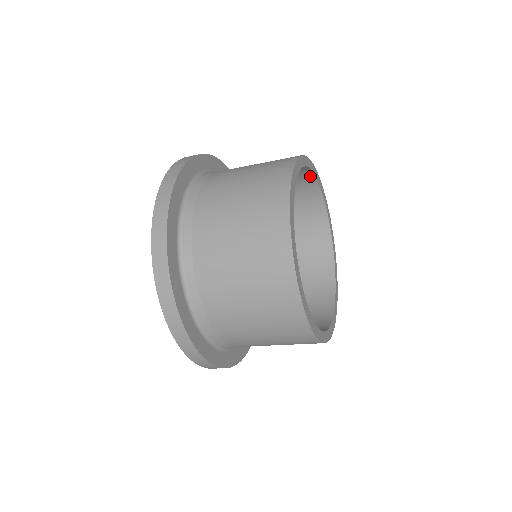
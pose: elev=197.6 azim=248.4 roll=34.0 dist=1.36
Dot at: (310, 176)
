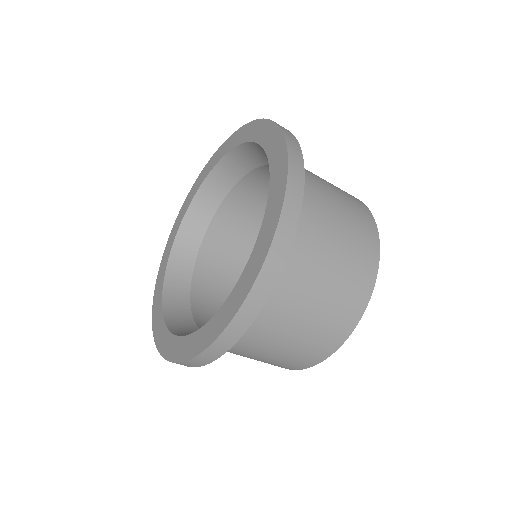
Dot at: occluded
